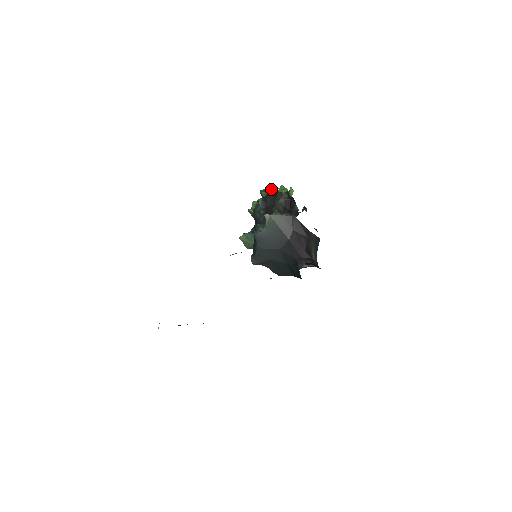
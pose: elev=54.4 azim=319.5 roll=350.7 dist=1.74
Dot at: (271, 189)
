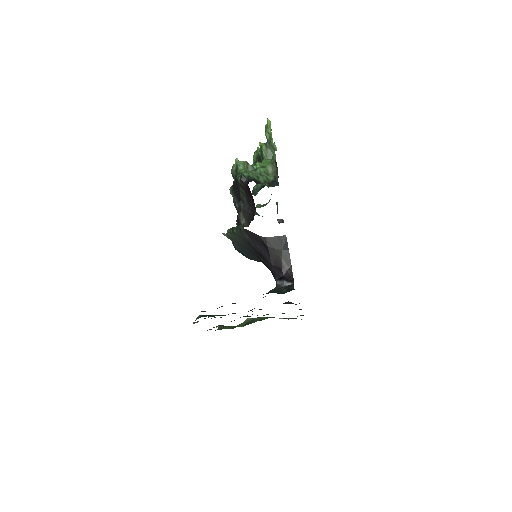
Dot at: (235, 169)
